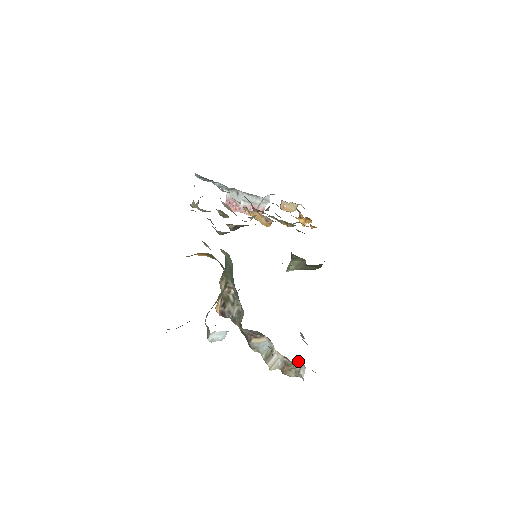
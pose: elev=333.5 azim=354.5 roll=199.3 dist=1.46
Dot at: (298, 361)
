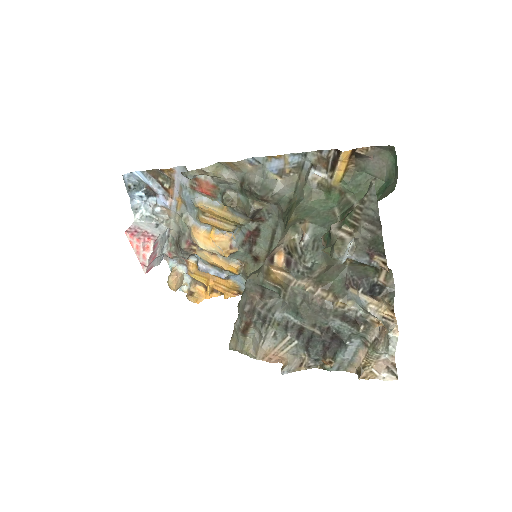
Dot at: (389, 329)
